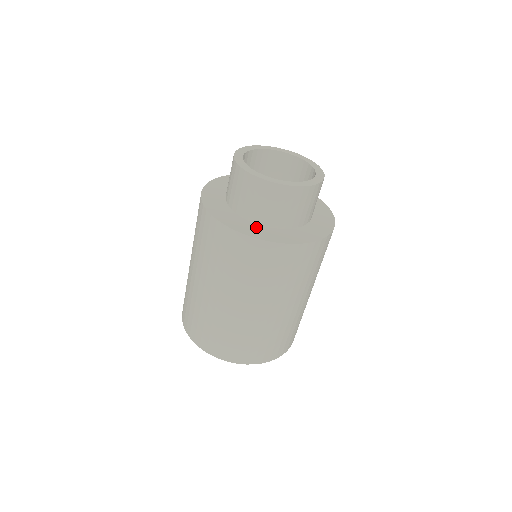
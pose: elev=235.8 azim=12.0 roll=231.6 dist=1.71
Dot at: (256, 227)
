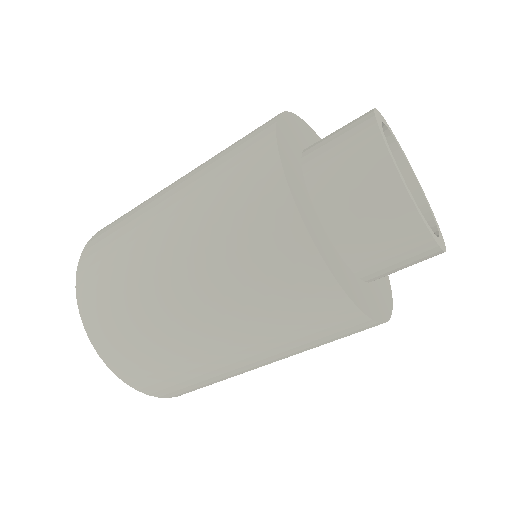
Dot at: (375, 292)
